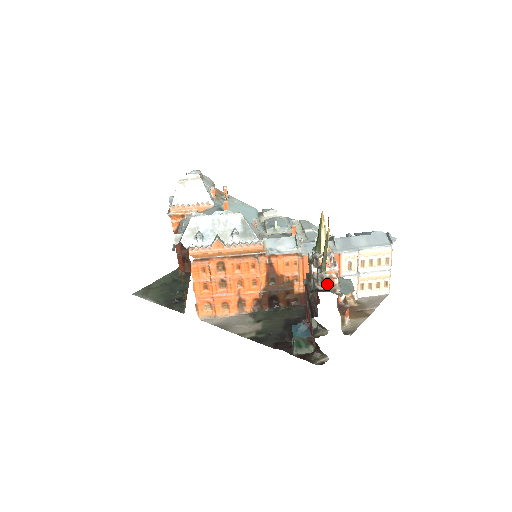
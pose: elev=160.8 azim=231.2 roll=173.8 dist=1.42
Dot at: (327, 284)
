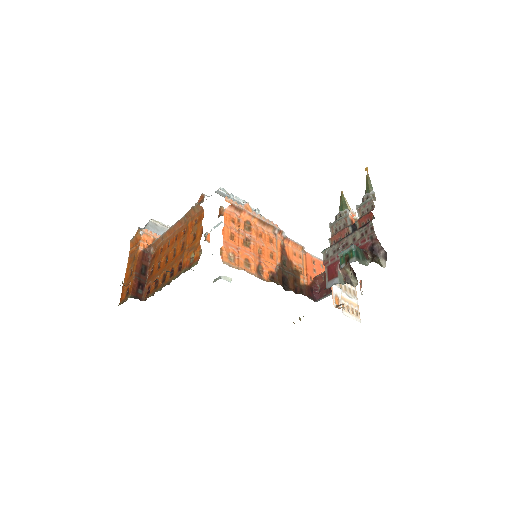
Dot at: occluded
